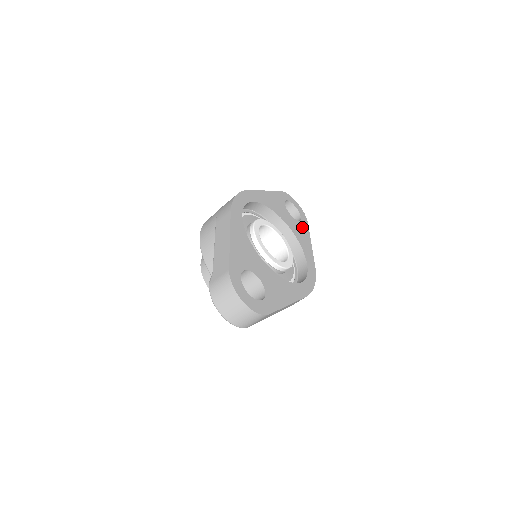
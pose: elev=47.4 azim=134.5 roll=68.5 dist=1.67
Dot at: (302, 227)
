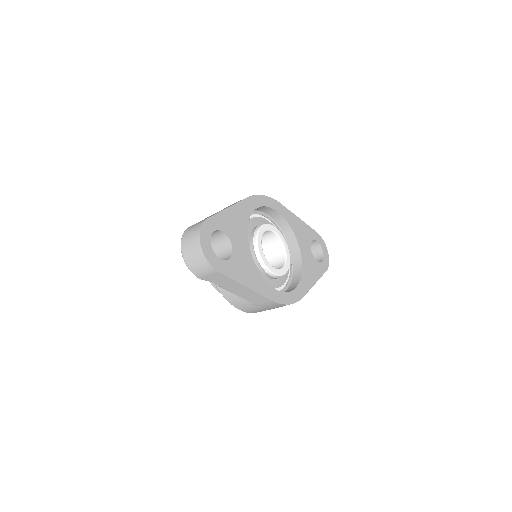
Dot at: (317, 267)
